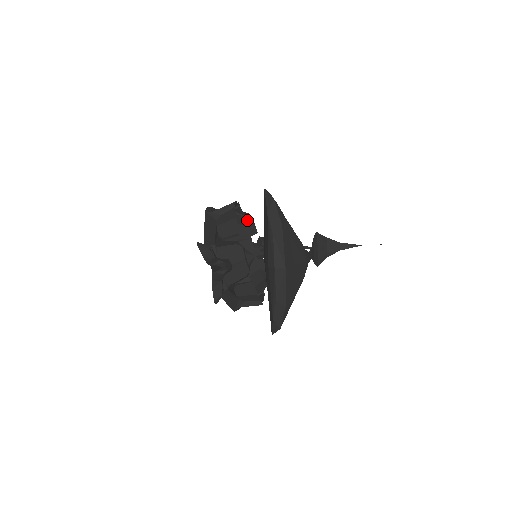
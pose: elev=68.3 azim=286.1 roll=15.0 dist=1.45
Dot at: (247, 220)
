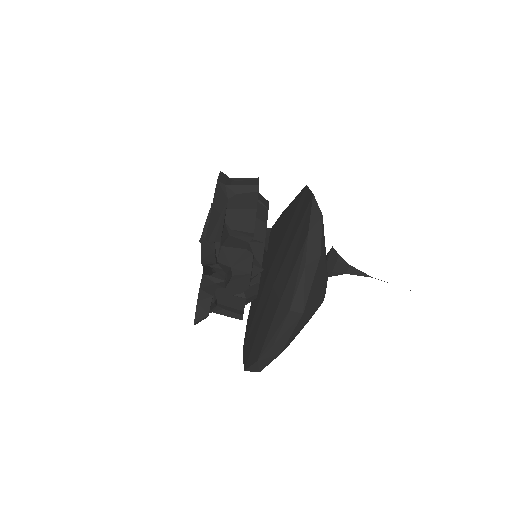
Dot at: (266, 213)
